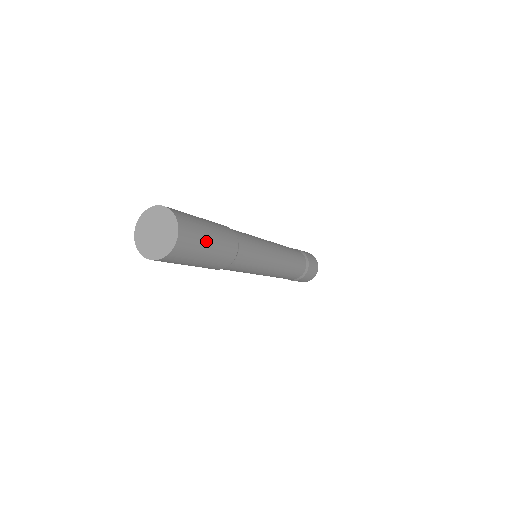
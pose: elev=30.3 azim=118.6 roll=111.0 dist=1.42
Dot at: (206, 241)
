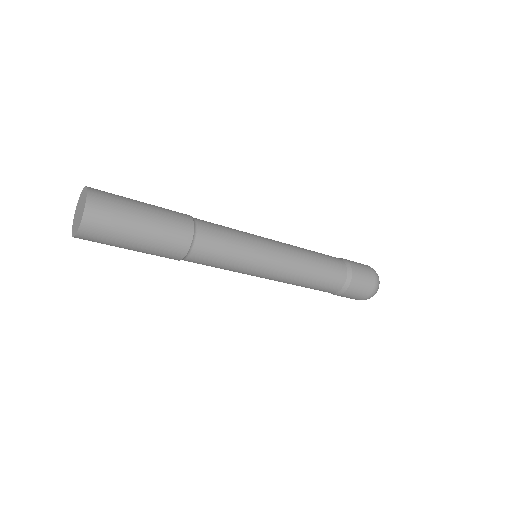
Dot at: (130, 232)
